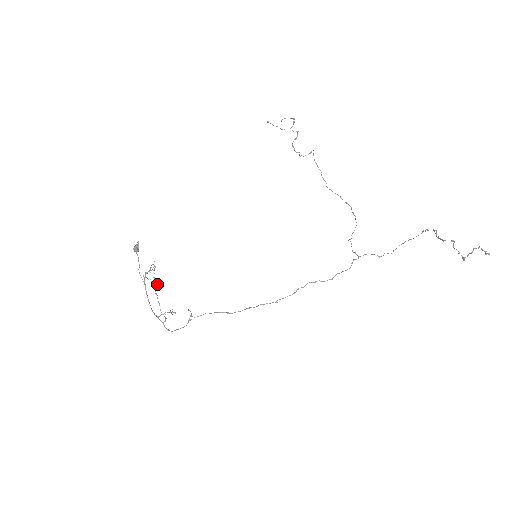
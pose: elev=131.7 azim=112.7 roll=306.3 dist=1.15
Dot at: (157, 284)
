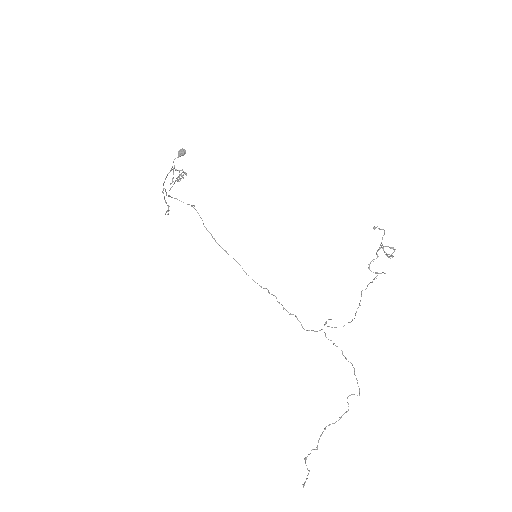
Dot at: occluded
